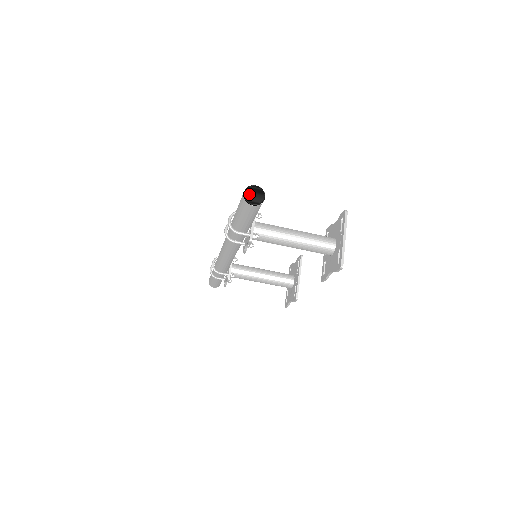
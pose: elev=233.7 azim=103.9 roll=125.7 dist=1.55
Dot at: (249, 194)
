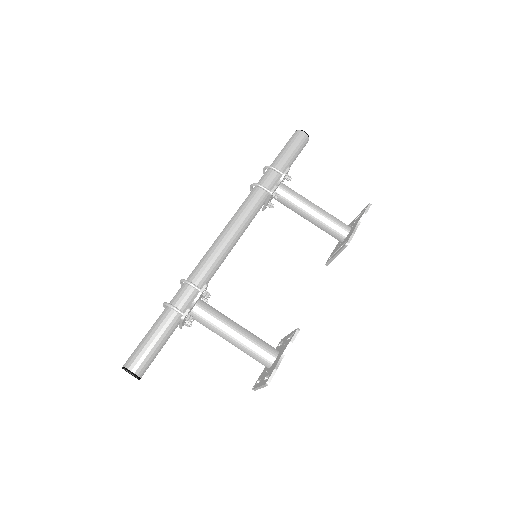
Dot at: occluded
